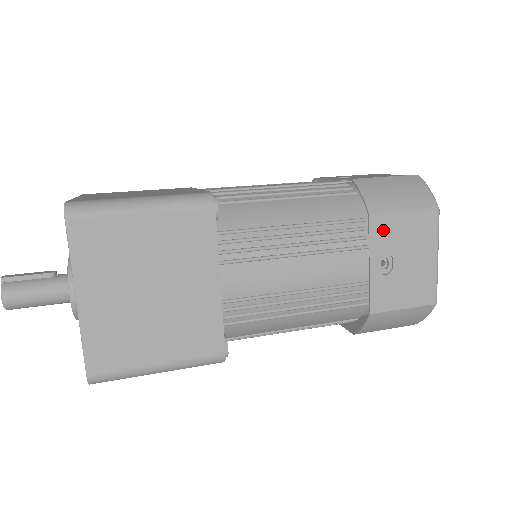
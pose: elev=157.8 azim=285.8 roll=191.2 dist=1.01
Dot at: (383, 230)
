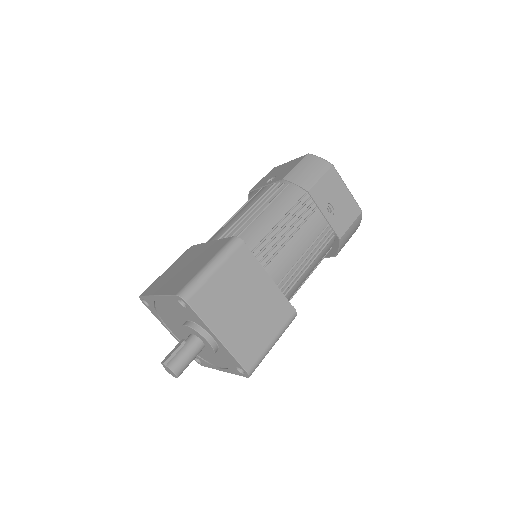
Dot at: (318, 194)
